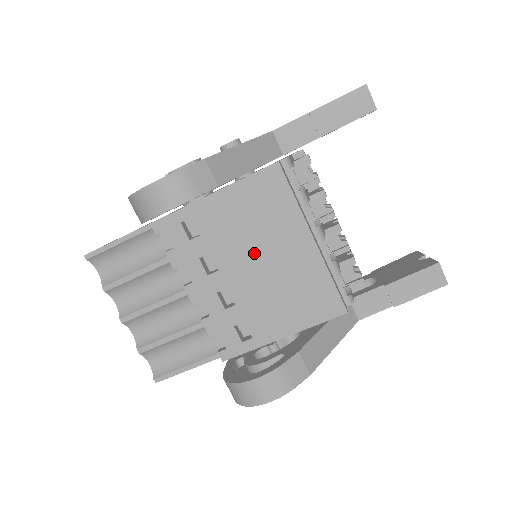
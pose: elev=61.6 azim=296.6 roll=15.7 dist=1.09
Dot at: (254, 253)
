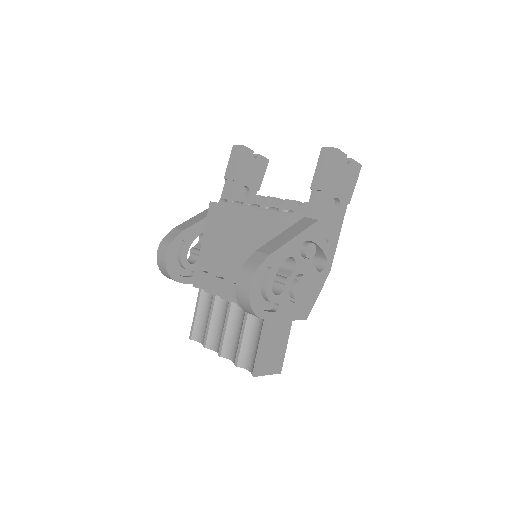
Dot at: (230, 245)
